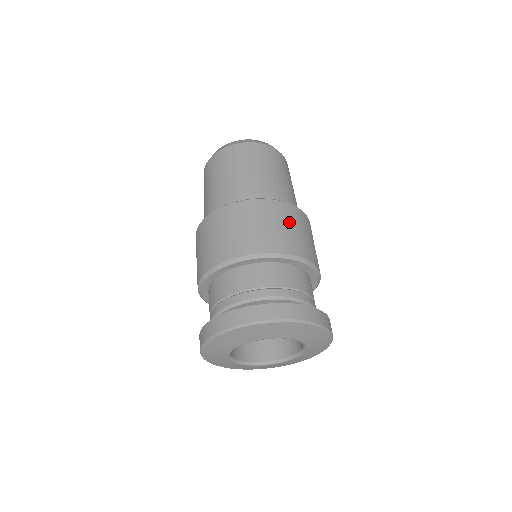
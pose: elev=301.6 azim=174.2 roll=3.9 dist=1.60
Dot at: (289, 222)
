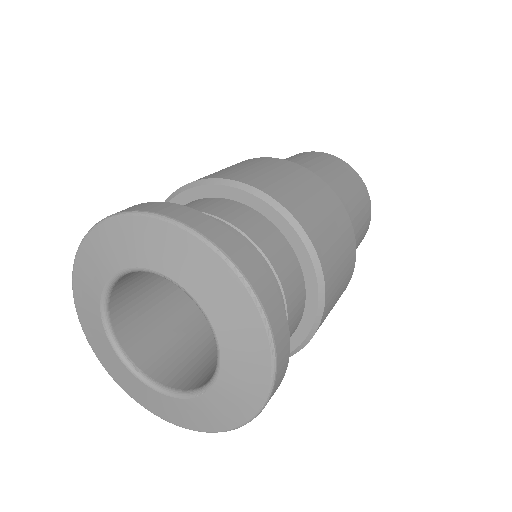
Dot at: (341, 238)
